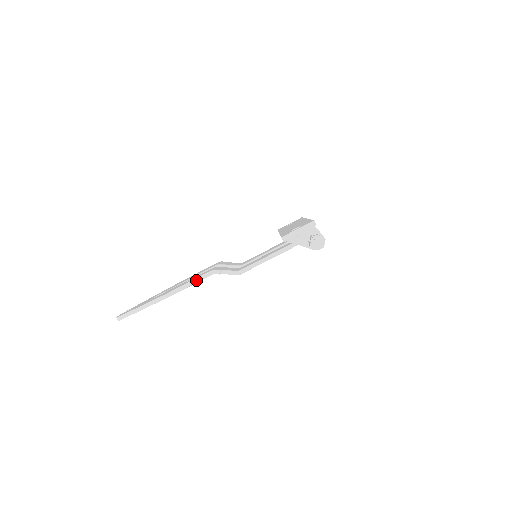
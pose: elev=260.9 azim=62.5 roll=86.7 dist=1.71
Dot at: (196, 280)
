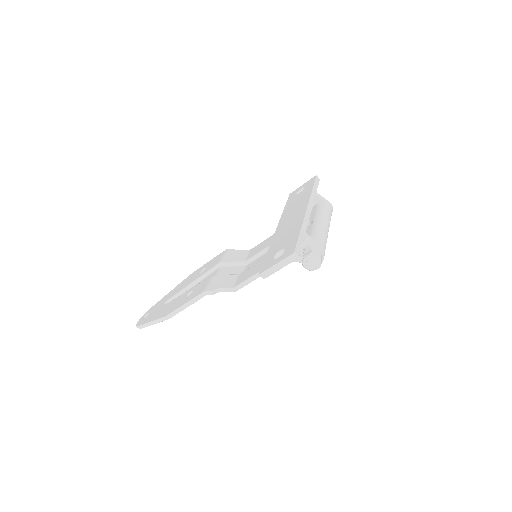
Dot at: (191, 302)
